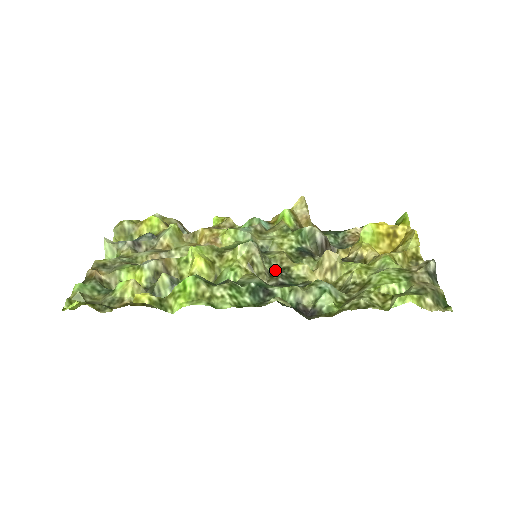
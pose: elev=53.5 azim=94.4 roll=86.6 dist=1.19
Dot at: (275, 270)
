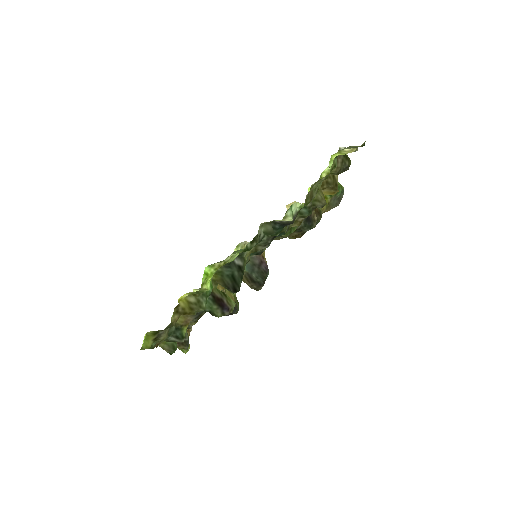
Dot at: (269, 245)
